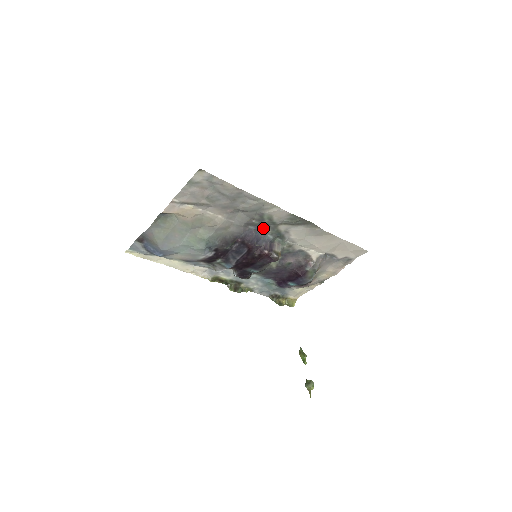
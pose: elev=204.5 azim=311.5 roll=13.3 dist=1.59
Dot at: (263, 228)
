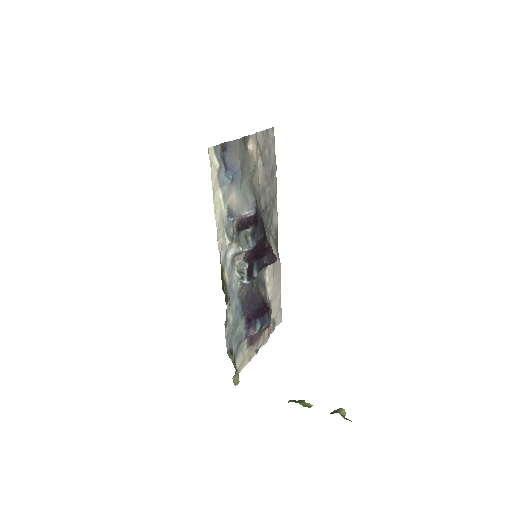
Dot at: (265, 227)
